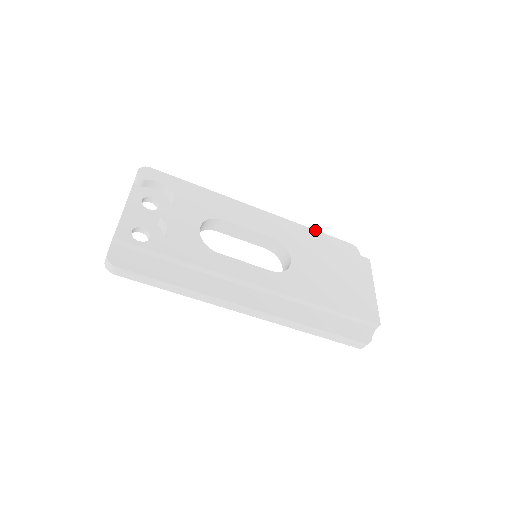
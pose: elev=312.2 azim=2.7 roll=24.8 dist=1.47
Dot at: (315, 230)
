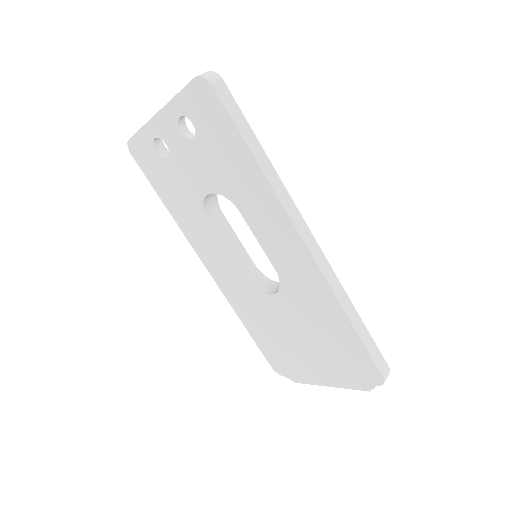
Dot at: occluded
